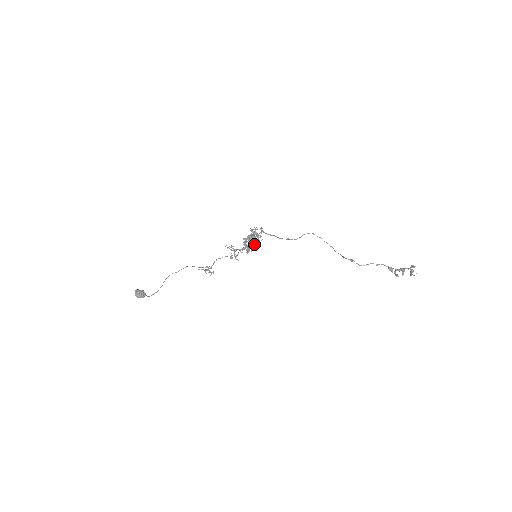
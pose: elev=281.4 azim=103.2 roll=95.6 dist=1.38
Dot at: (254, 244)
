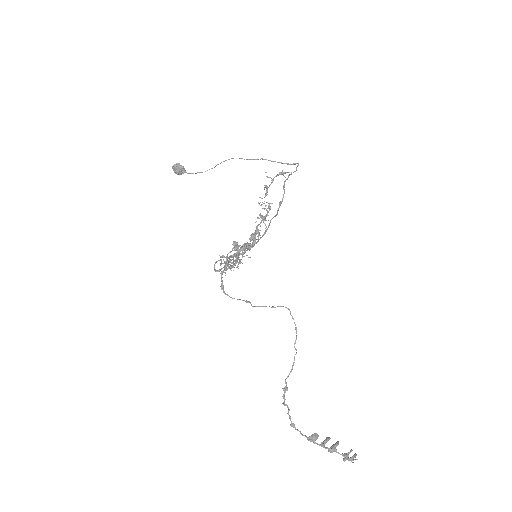
Dot at: occluded
